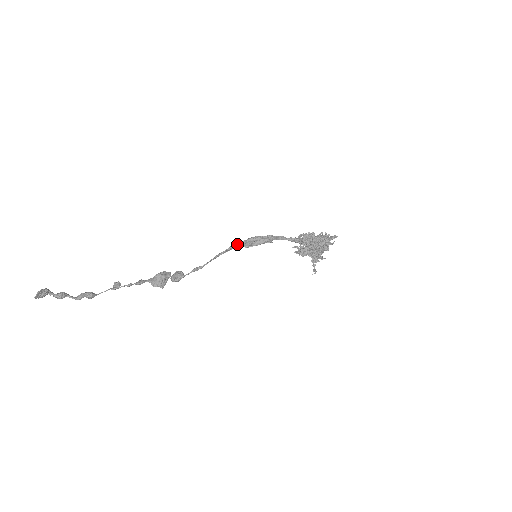
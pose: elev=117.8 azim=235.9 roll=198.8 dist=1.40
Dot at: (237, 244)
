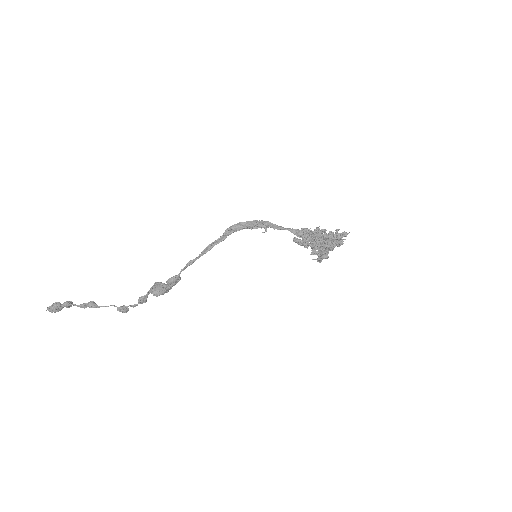
Dot at: (227, 228)
